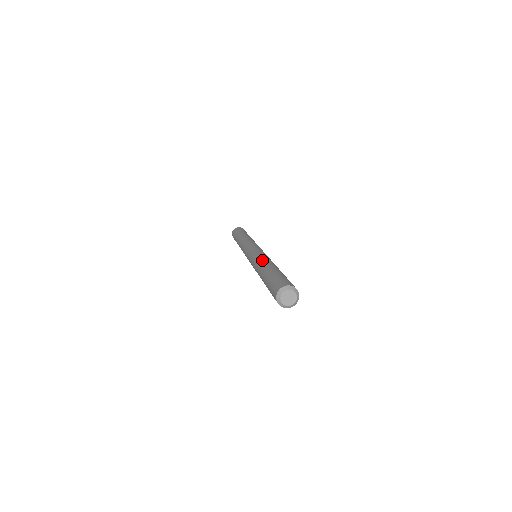
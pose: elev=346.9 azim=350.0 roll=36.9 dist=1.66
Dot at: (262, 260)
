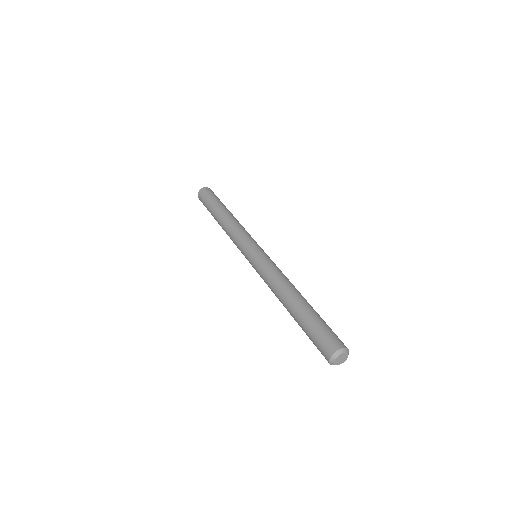
Dot at: (274, 292)
